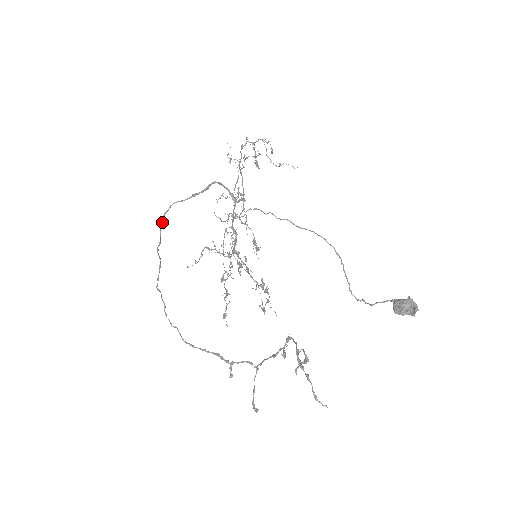
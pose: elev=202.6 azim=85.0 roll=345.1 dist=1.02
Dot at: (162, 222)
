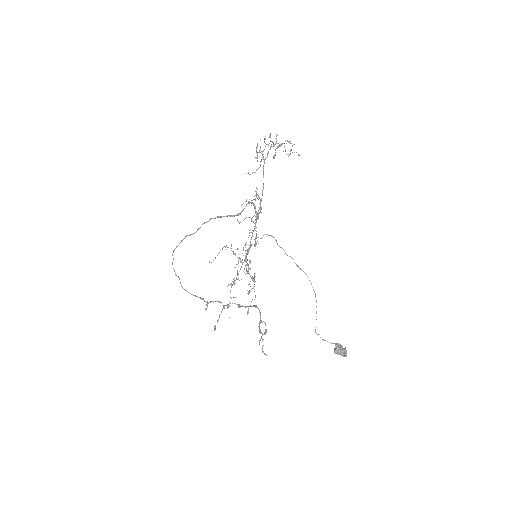
Dot at: (200, 227)
